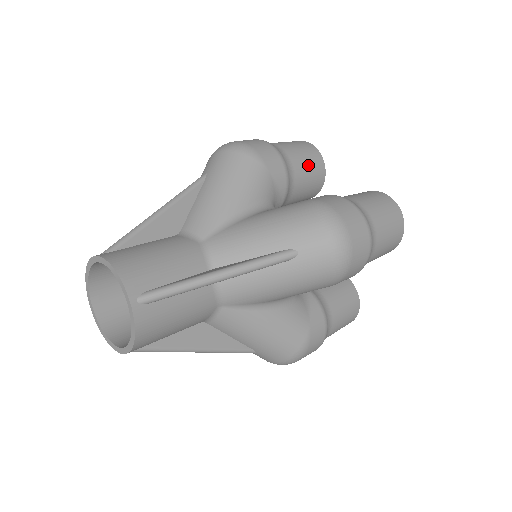
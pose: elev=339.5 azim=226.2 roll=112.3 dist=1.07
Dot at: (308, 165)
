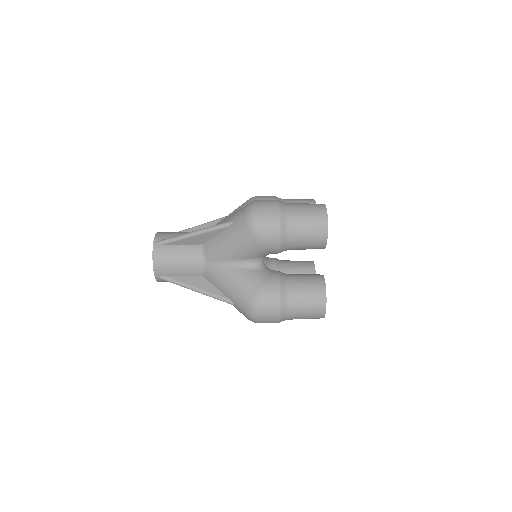
Dot at: (307, 245)
